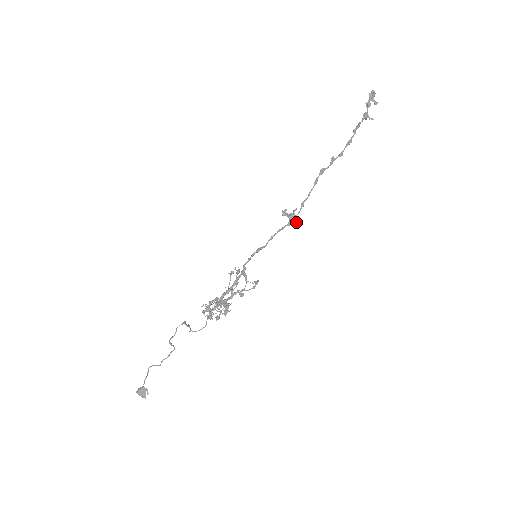
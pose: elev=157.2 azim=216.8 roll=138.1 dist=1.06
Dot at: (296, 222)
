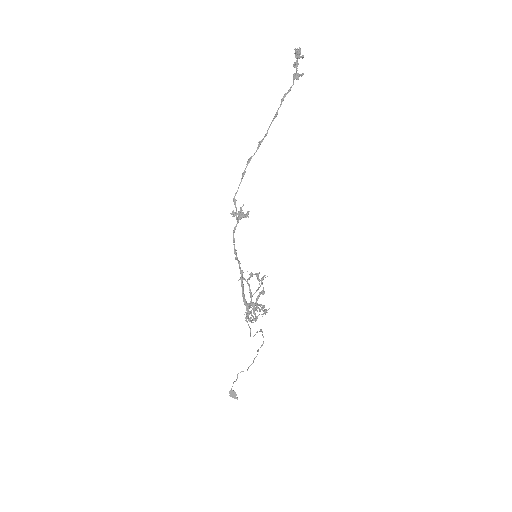
Dot at: (245, 216)
